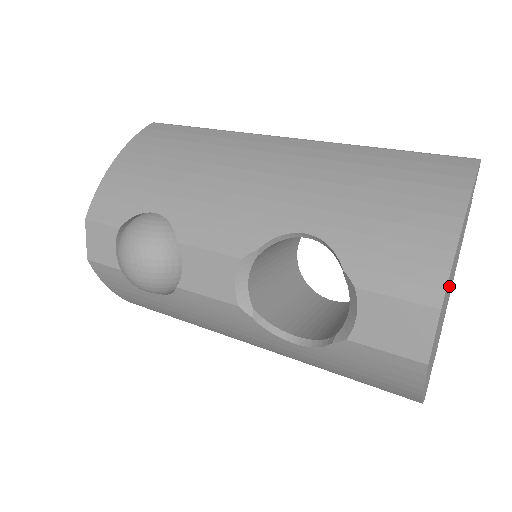
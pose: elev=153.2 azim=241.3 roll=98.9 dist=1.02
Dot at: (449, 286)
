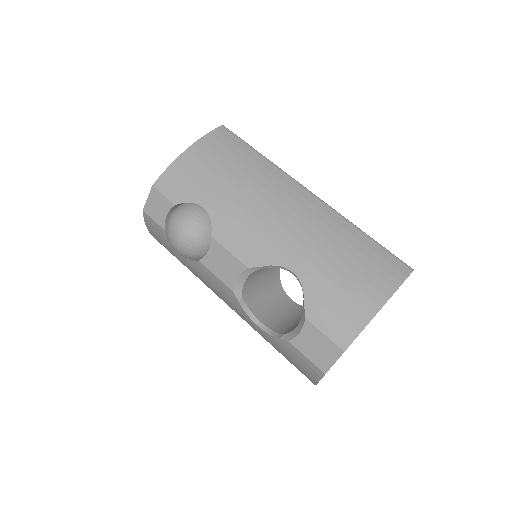
Dot at: occluded
